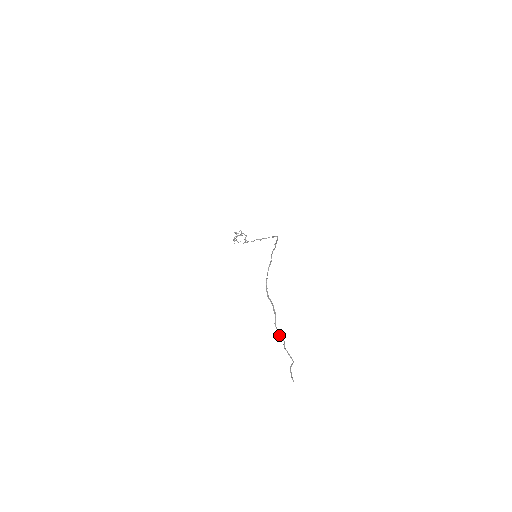
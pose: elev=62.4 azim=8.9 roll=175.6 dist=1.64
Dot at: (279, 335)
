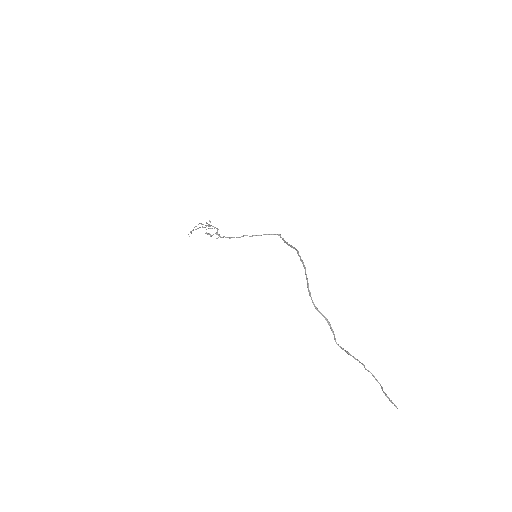
Dot at: (349, 354)
